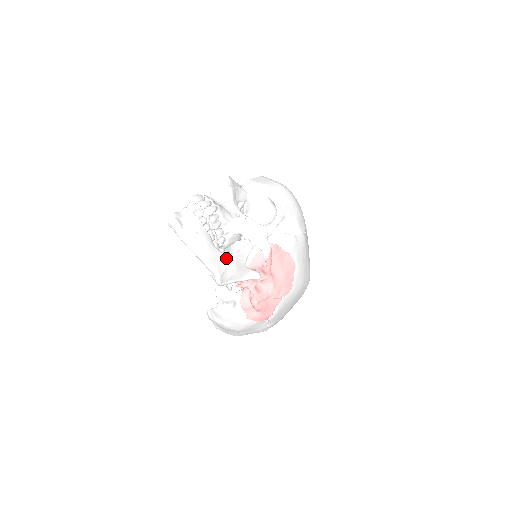
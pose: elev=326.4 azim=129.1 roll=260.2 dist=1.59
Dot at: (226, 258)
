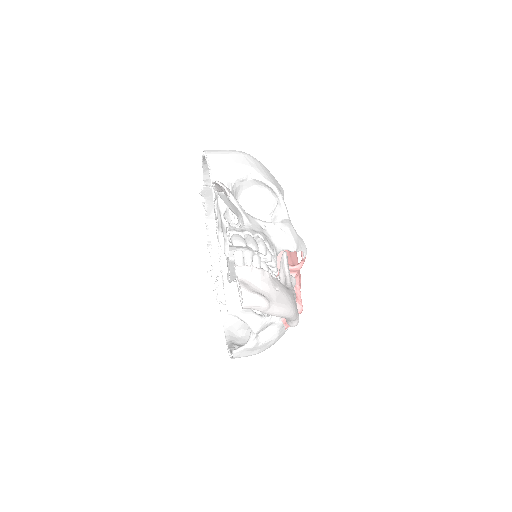
Dot at: occluded
